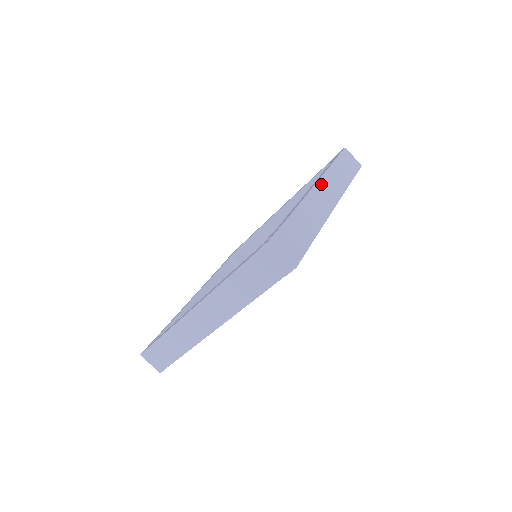
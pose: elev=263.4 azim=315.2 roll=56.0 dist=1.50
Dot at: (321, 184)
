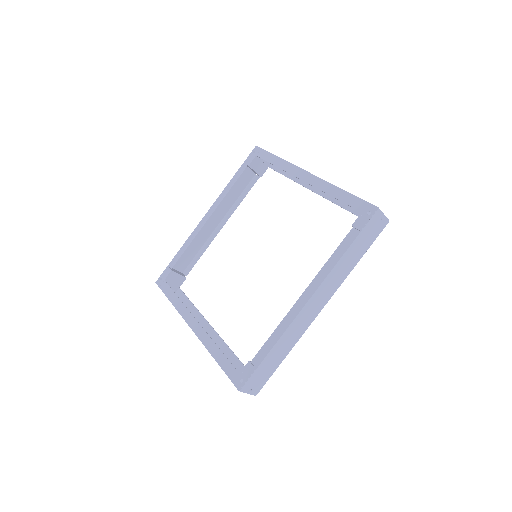
Dot at: (315, 296)
